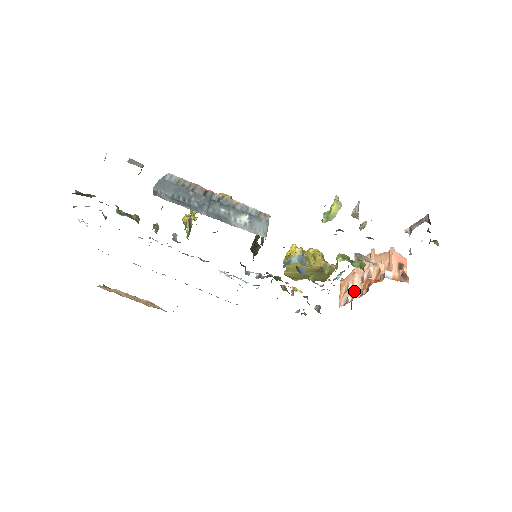
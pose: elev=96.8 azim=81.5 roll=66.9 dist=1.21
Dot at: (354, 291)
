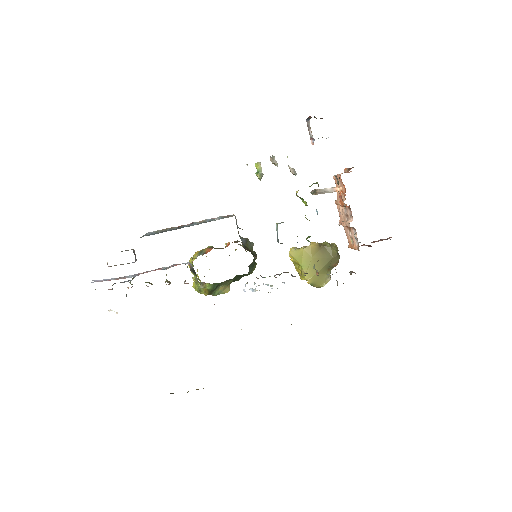
Dot at: (347, 222)
